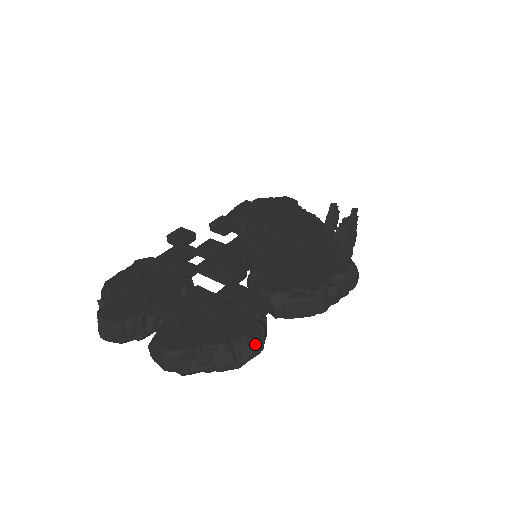
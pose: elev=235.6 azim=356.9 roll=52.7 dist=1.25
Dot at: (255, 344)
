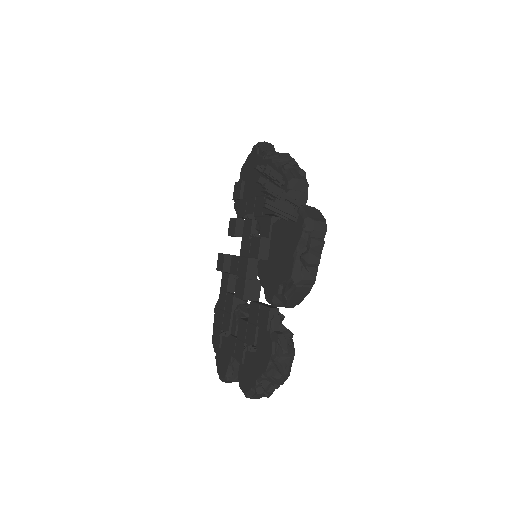
Dot at: (280, 359)
